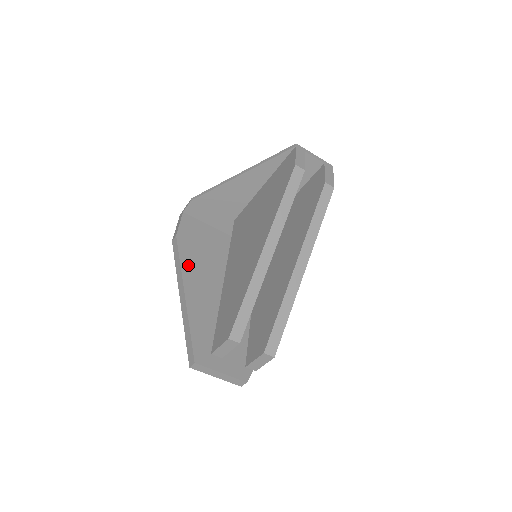
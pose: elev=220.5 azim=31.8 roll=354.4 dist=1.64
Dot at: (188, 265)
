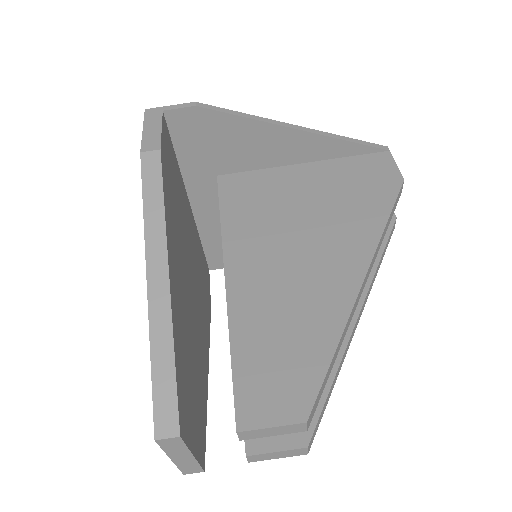
Dot at: (169, 218)
